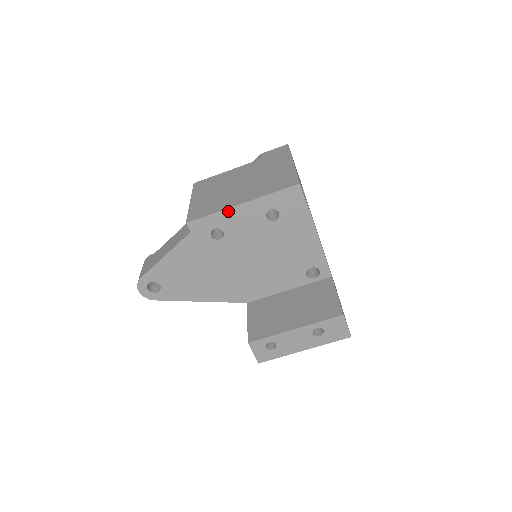
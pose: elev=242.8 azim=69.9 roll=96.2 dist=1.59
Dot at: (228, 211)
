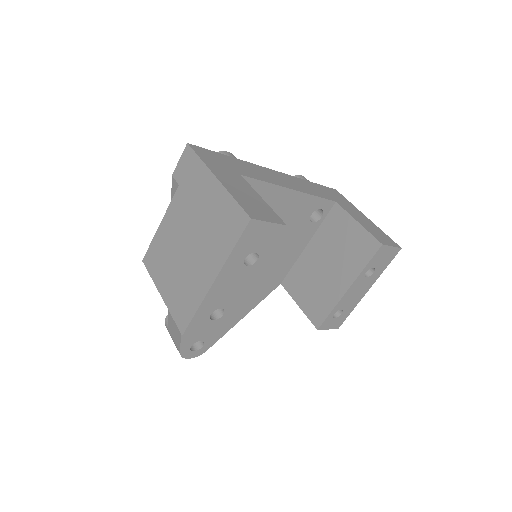
Dot at: (208, 296)
